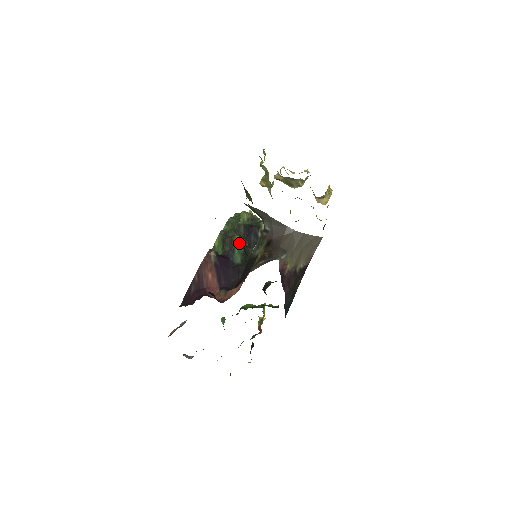
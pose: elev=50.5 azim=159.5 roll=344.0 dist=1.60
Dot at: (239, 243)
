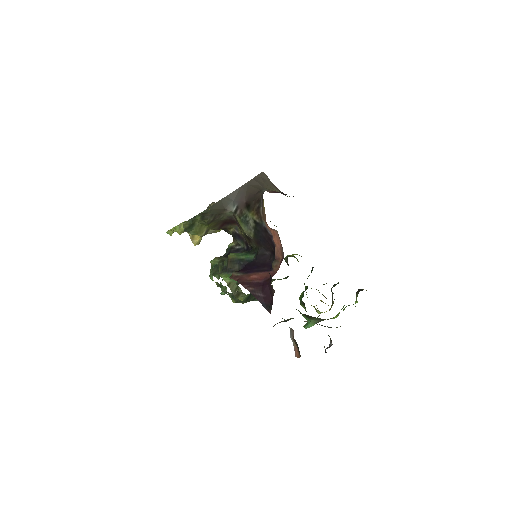
Dot at: (237, 255)
